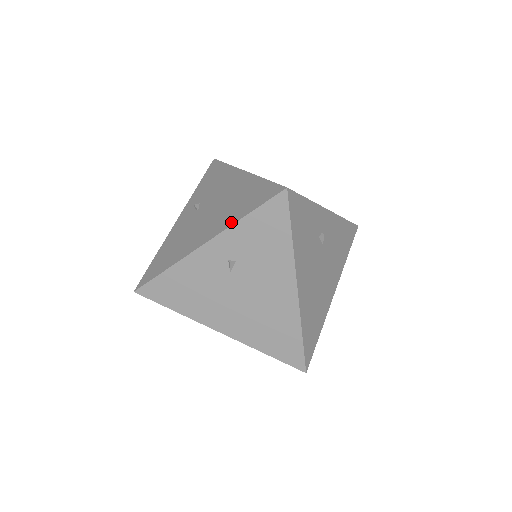
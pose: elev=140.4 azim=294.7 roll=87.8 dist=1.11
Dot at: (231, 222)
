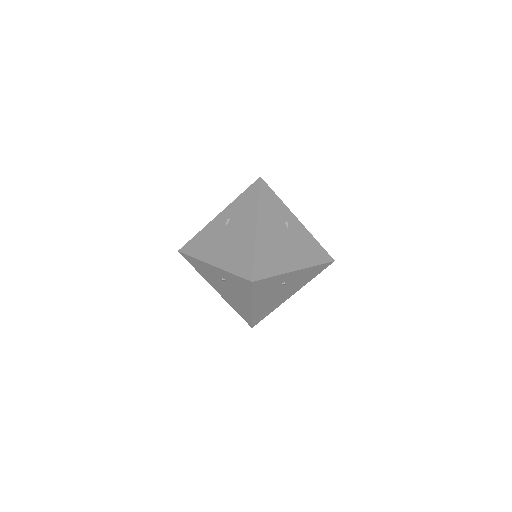
Dot at: (226, 268)
